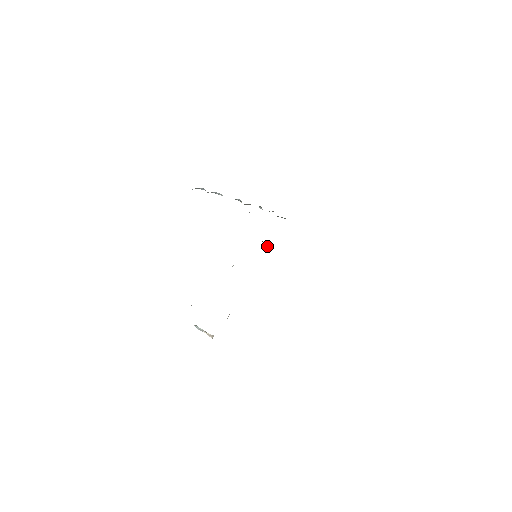
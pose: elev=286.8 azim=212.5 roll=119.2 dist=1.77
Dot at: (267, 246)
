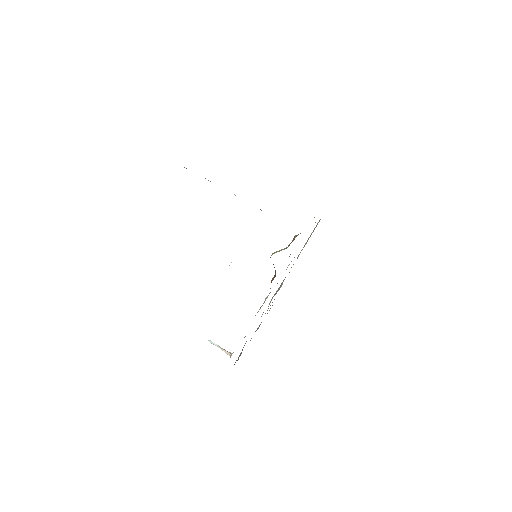
Dot at: occluded
